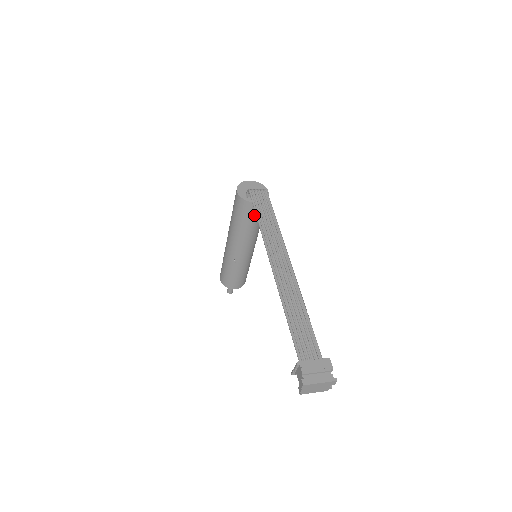
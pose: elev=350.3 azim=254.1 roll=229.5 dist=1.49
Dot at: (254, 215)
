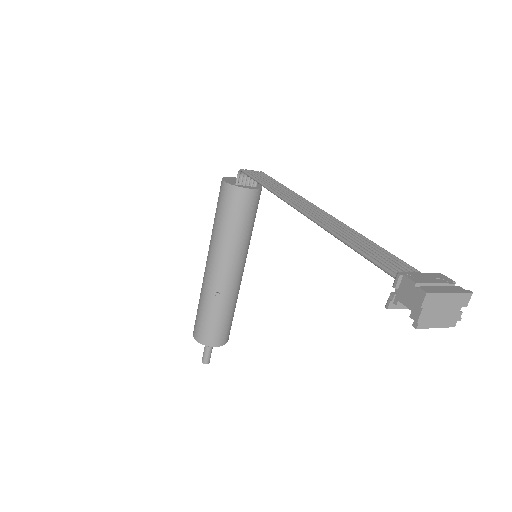
Dot at: (246, 211)
